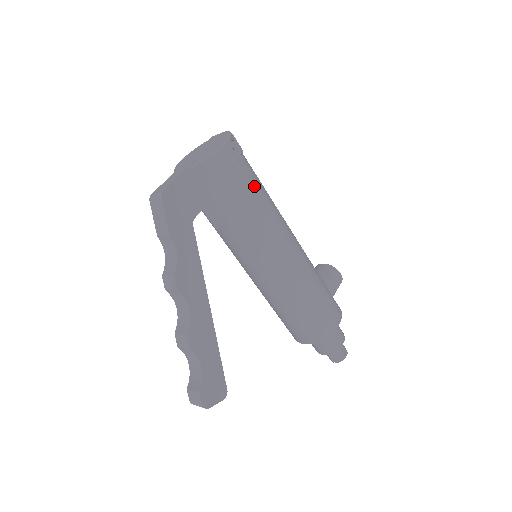
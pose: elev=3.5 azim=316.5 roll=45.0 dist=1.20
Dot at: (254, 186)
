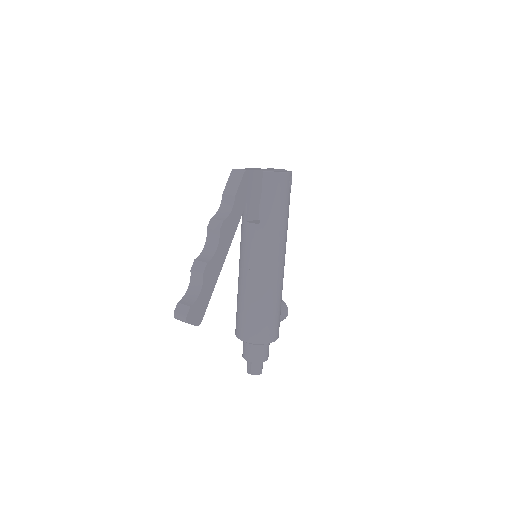
Dot at: (288, 209)
